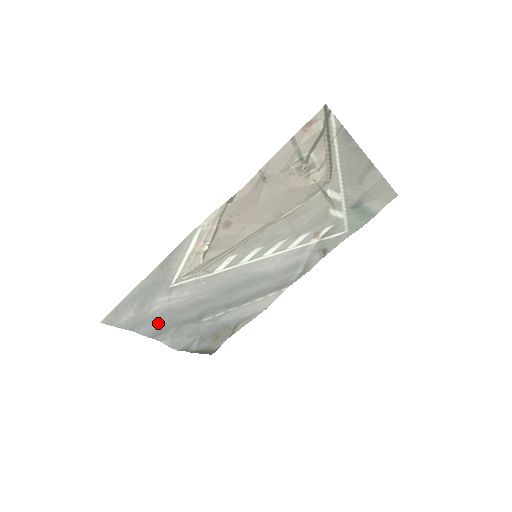
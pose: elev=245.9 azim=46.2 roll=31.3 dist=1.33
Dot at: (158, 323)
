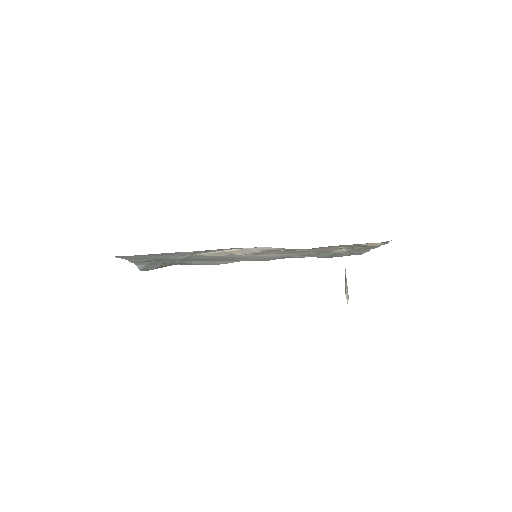
Dot at: (149, 260)
